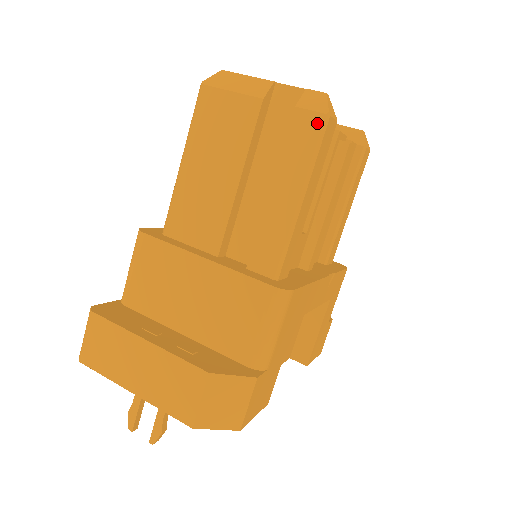
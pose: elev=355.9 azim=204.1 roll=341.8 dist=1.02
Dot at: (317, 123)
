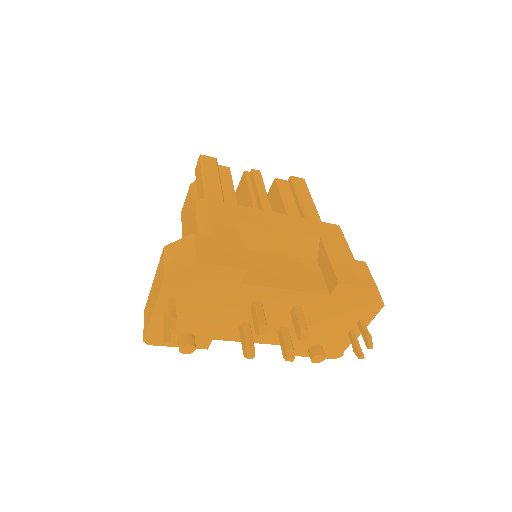
Dot at: (199, 161)
